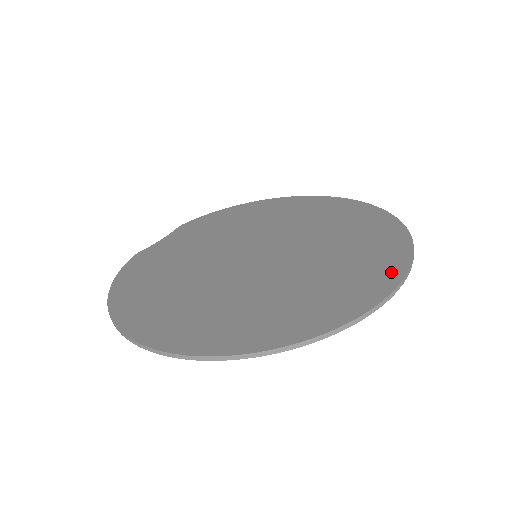
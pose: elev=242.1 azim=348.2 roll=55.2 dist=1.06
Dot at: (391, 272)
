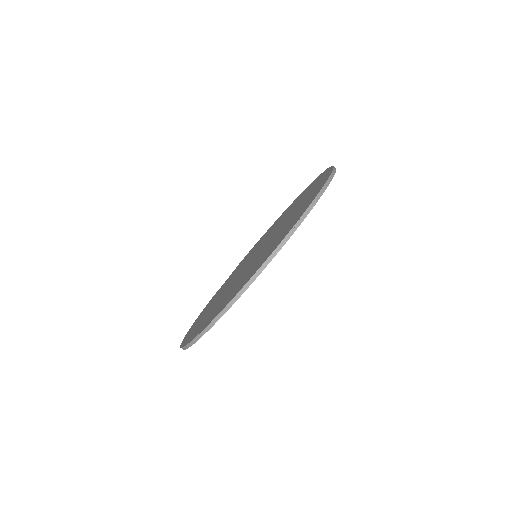
Dot at: (301, 214)
